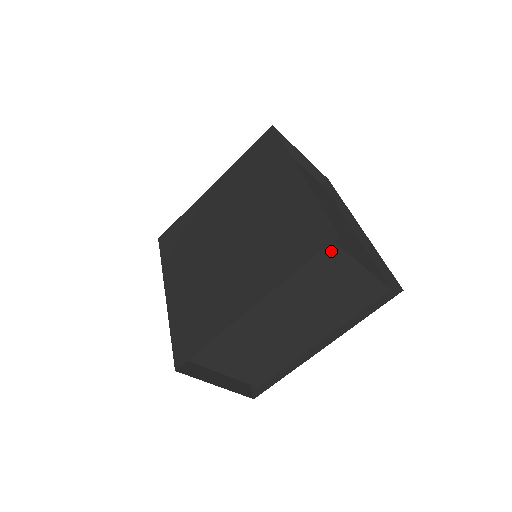
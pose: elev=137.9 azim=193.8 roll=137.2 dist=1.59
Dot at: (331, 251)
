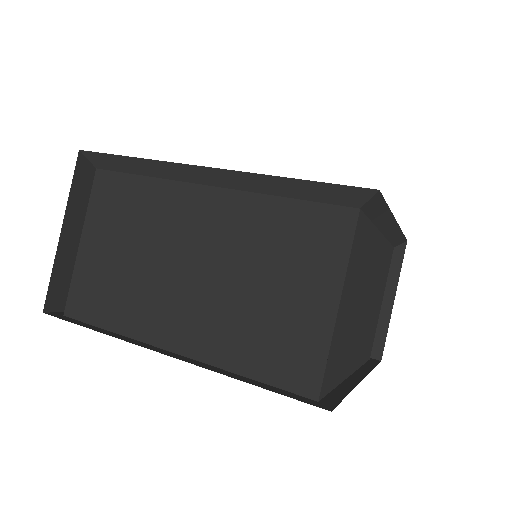
Dot at: (343, 222)
